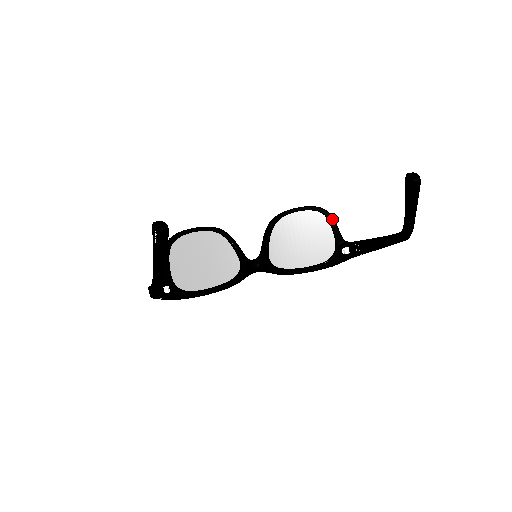
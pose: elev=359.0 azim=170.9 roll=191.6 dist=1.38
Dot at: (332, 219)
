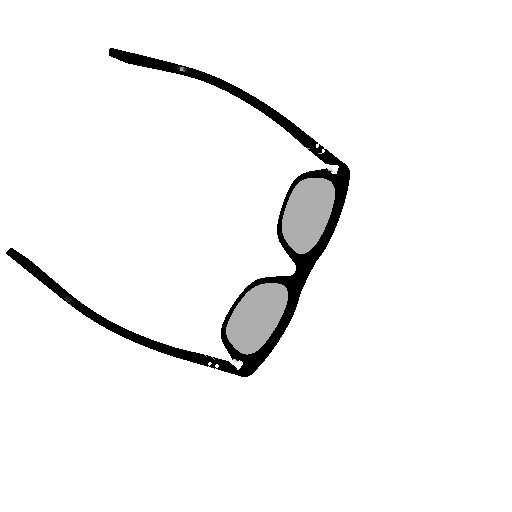
Dot at: (306, 174)
